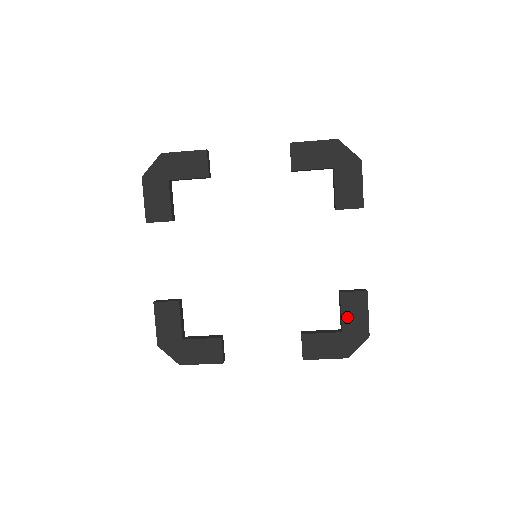
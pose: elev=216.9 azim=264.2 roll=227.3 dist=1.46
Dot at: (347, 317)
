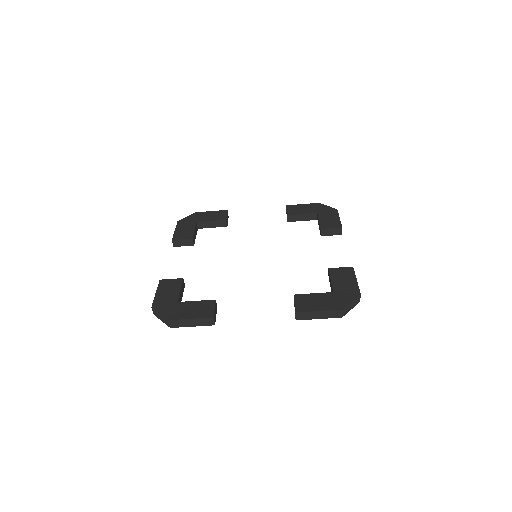
Dot at: (337, 282)
